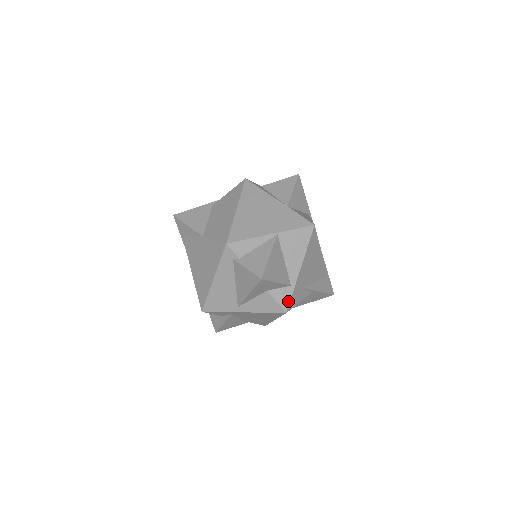
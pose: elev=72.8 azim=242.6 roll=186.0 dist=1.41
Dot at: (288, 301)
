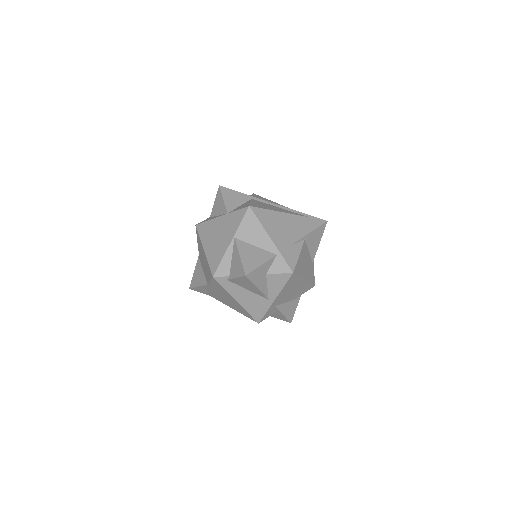
Dot at: (286, 265)
